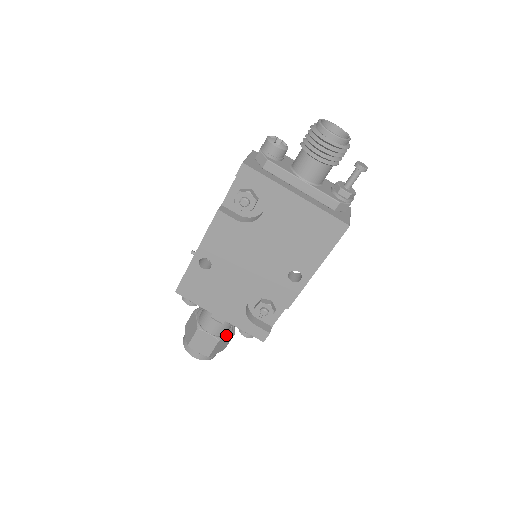
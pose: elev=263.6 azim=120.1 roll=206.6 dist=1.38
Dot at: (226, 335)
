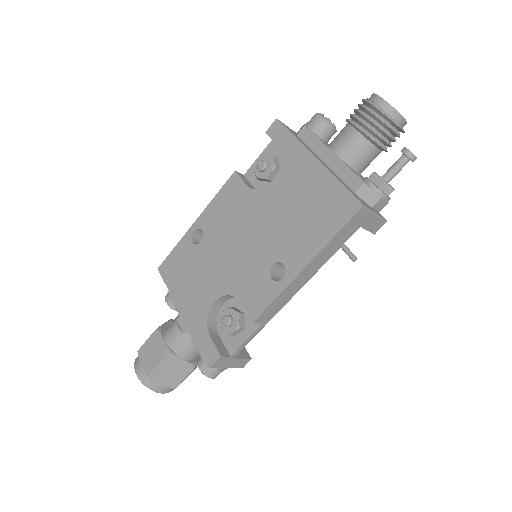
Dot at: (183, 360)
